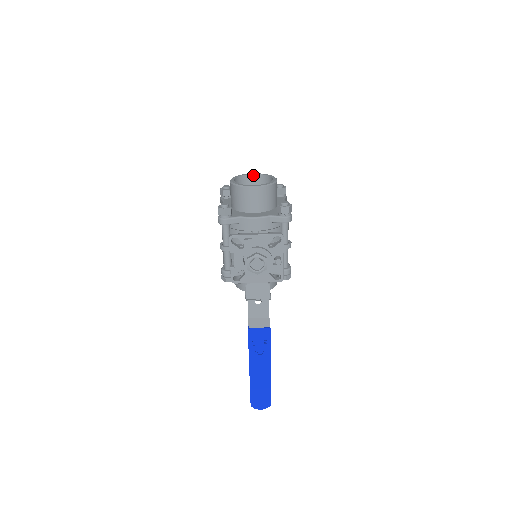
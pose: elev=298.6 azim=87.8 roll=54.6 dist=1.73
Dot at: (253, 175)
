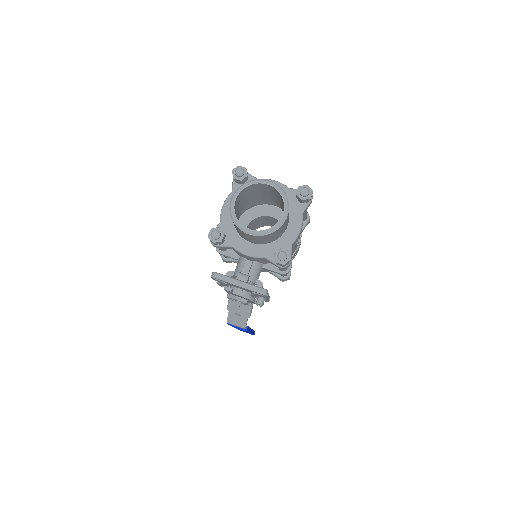
Dot at: (267, 185)
